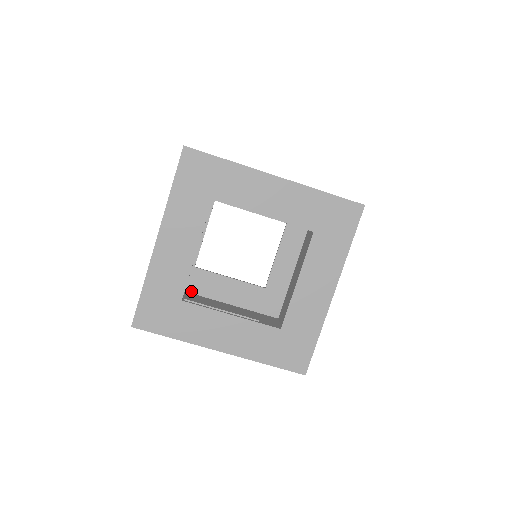
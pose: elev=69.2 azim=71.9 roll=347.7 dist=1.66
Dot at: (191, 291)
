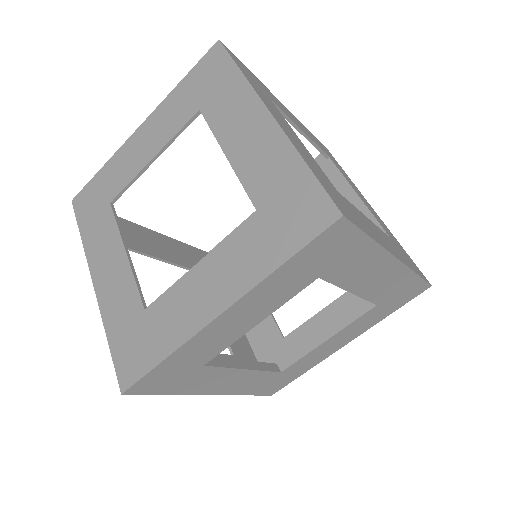
Dot at: occluded
